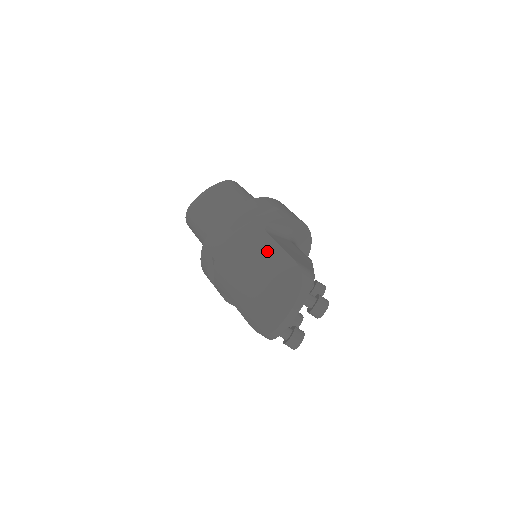
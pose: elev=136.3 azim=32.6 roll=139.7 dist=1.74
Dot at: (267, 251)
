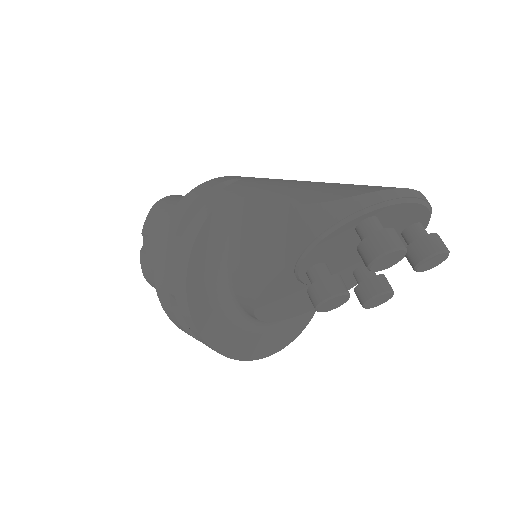
Dot at: occluded
